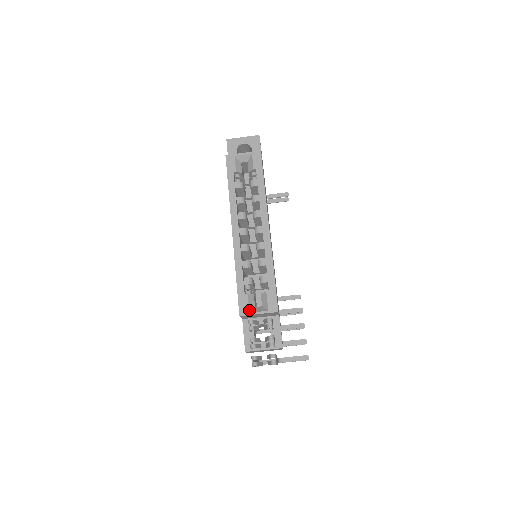
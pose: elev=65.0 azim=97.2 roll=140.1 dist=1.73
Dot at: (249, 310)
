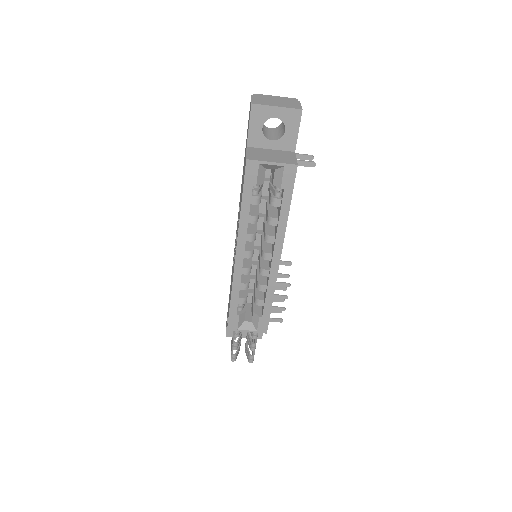
Dot at: (238, 327)
